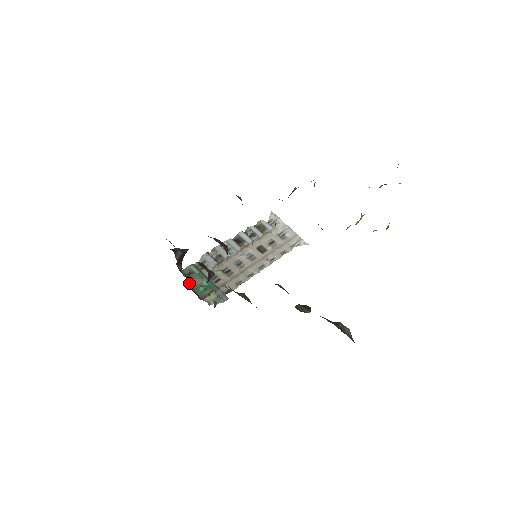
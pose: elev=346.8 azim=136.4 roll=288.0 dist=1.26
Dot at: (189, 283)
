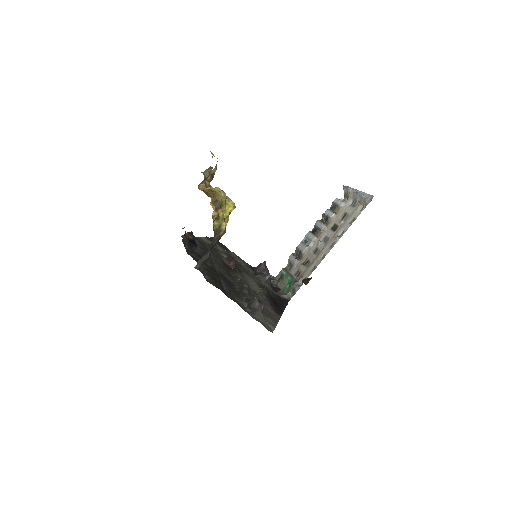
Dot at: (279, 285)
